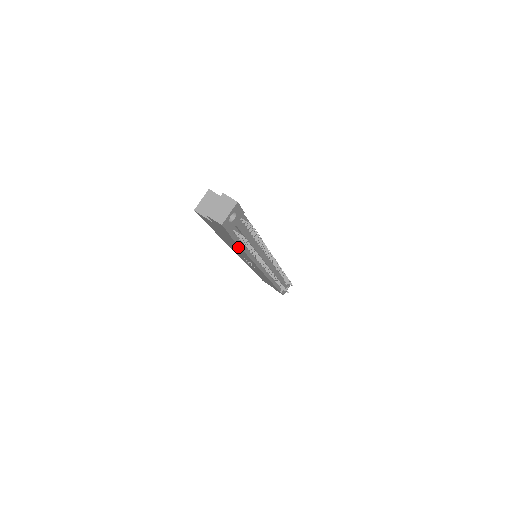
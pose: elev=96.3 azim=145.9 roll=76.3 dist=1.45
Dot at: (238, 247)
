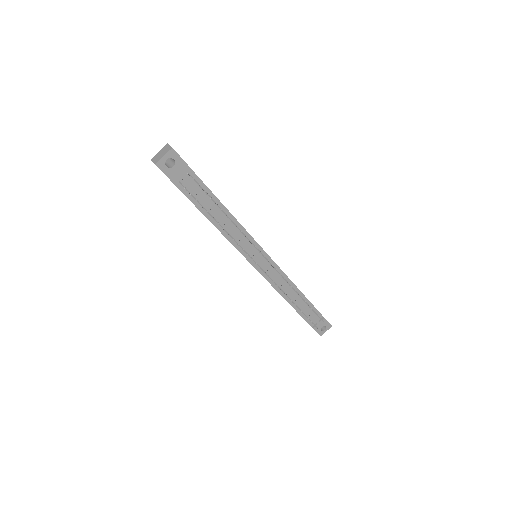
Dot at: (206, 217)
